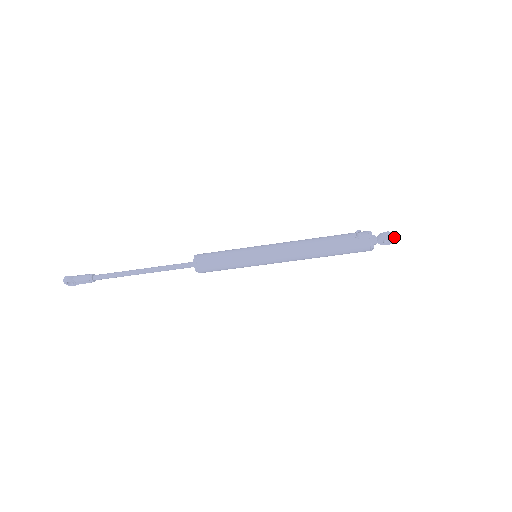
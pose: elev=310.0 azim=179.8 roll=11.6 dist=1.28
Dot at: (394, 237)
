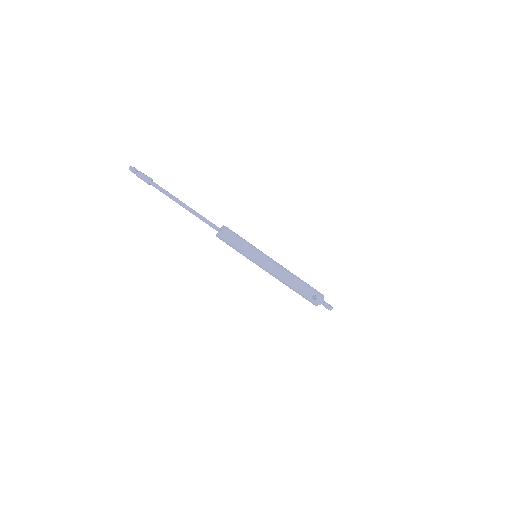
Dot at: occluded
